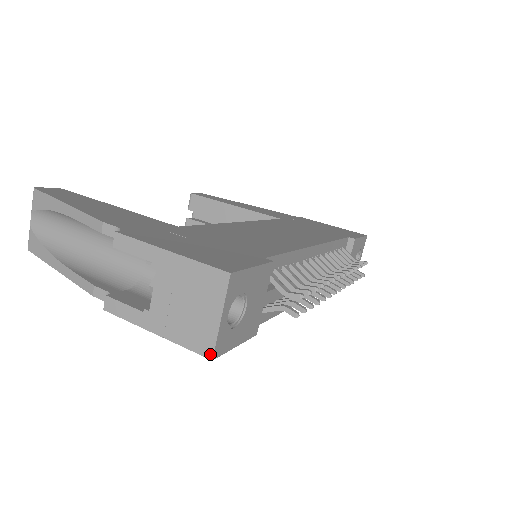
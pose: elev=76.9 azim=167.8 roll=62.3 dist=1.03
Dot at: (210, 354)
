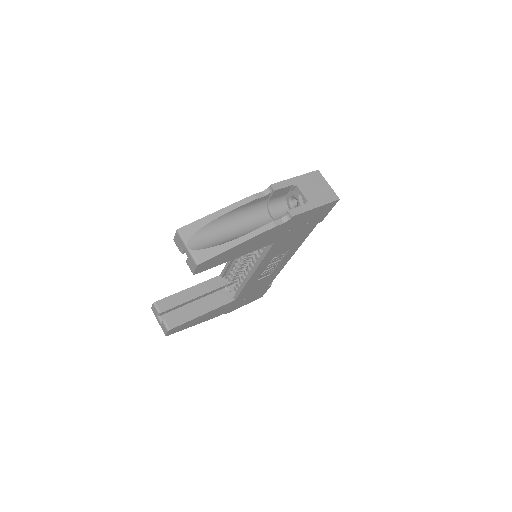
Dot at: (337, 198)
